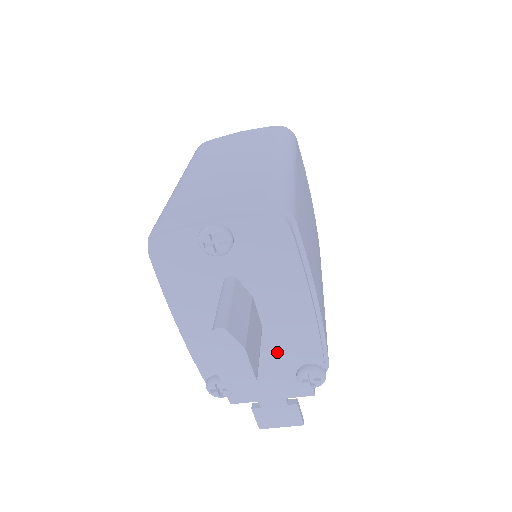
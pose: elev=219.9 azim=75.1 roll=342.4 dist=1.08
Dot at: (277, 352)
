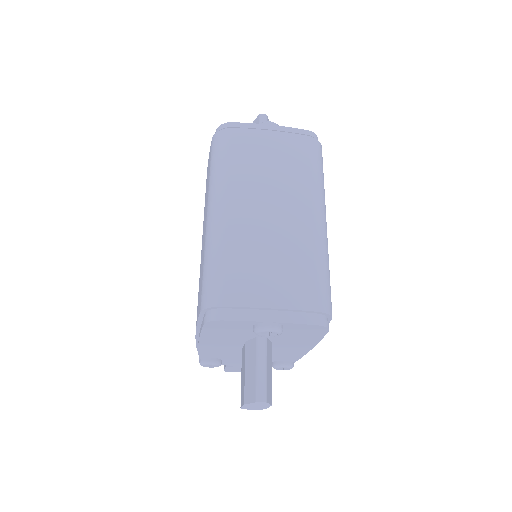
Dot at: occluded
